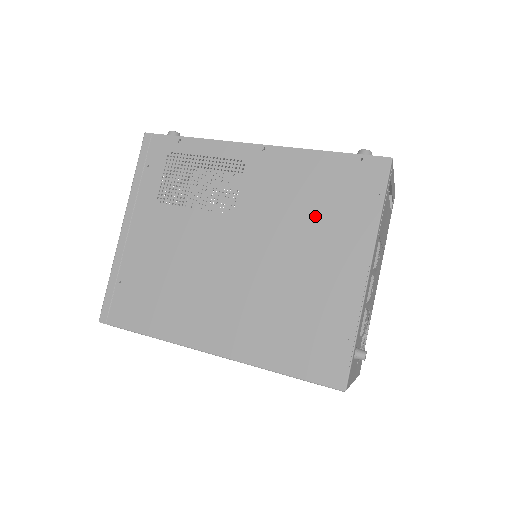
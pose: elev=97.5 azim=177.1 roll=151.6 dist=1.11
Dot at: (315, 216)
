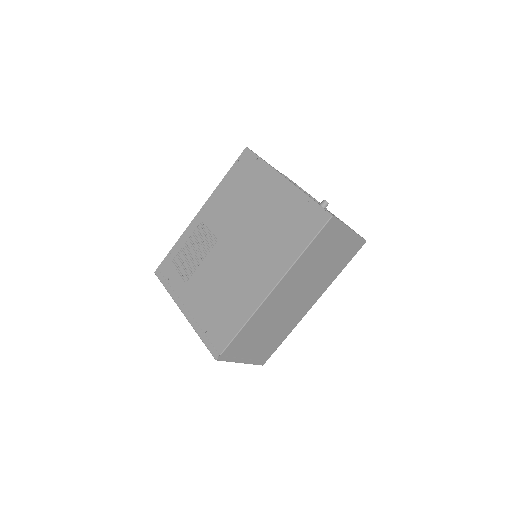
Dot at: (246, 195)
